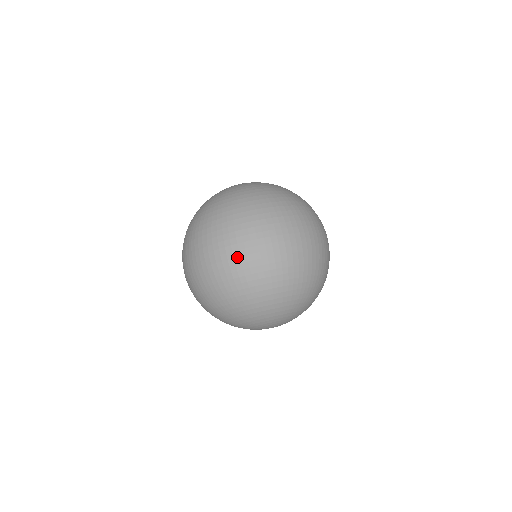
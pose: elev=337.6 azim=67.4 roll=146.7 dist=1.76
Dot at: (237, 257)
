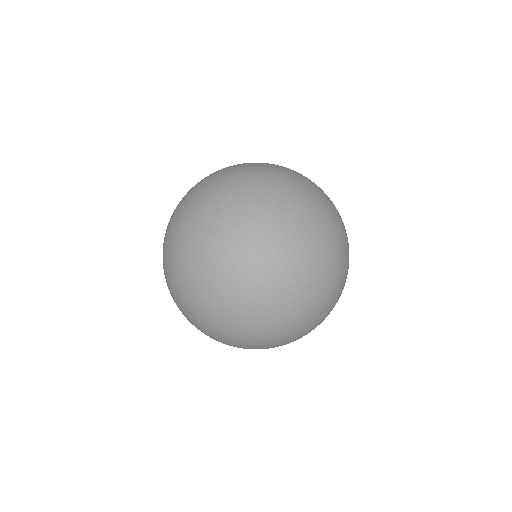
Dot at: (314, 200)
